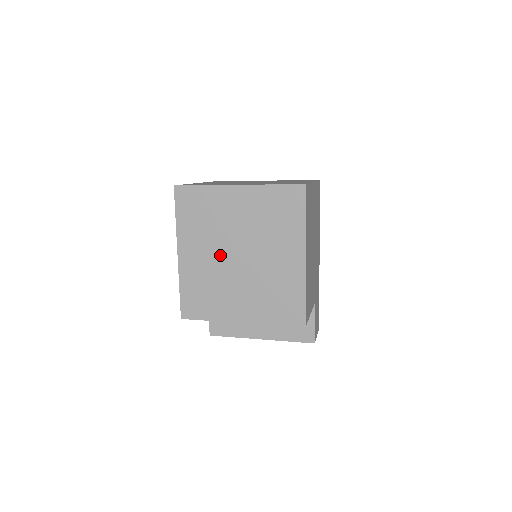
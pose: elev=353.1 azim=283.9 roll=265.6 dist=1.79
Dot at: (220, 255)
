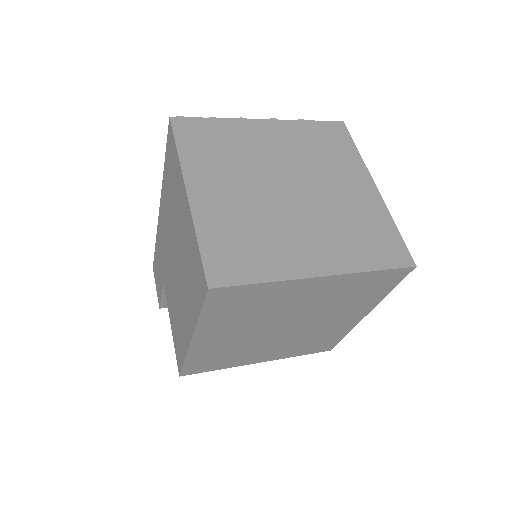
Dot at: (258, 331)
